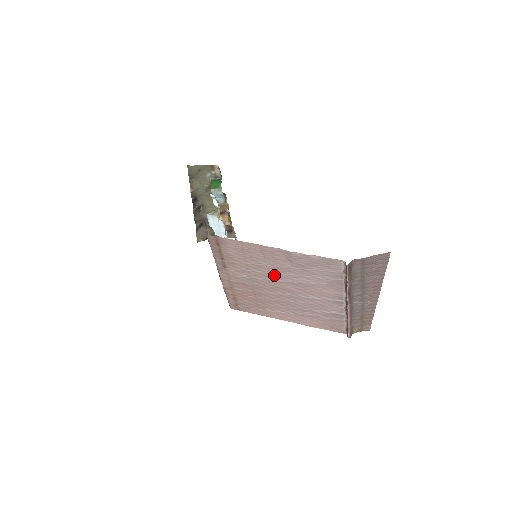
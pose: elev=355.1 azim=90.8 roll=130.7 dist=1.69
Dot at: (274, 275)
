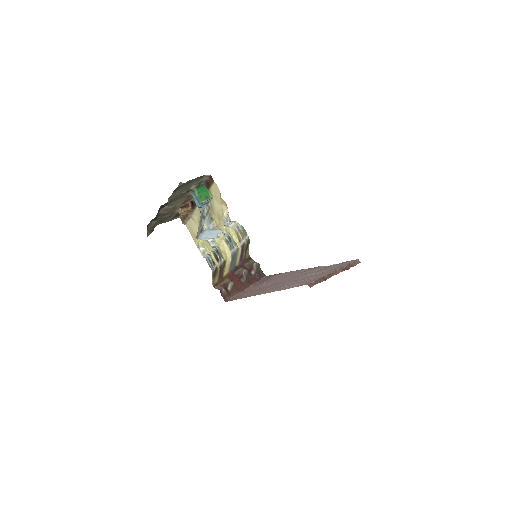
Dot at: occluded
